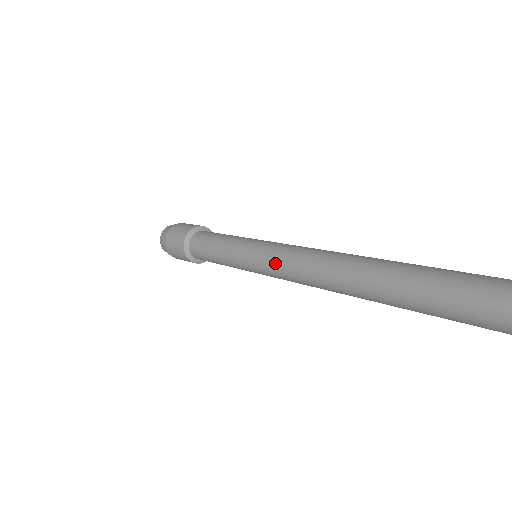
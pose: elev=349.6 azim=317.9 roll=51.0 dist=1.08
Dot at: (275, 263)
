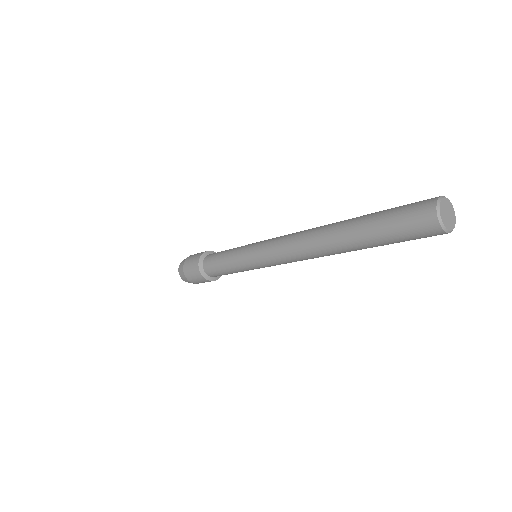
Dot at: (270, 250)
